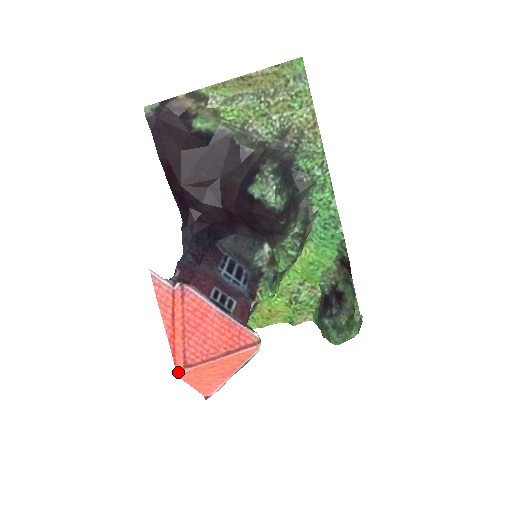
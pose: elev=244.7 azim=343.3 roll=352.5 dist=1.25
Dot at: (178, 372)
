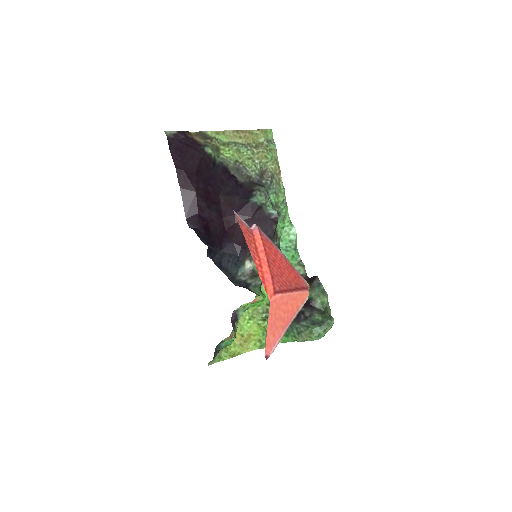
Dot at: (270, 298)
